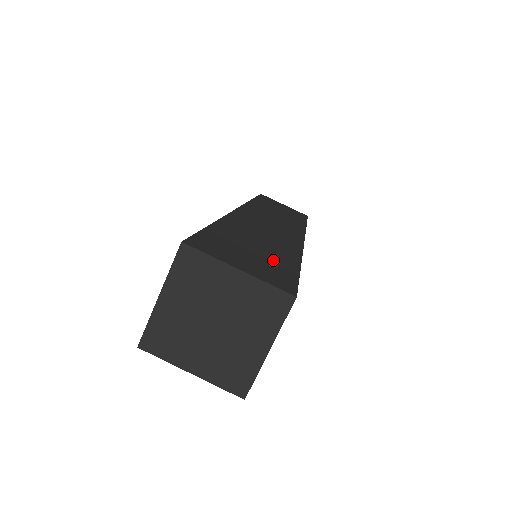
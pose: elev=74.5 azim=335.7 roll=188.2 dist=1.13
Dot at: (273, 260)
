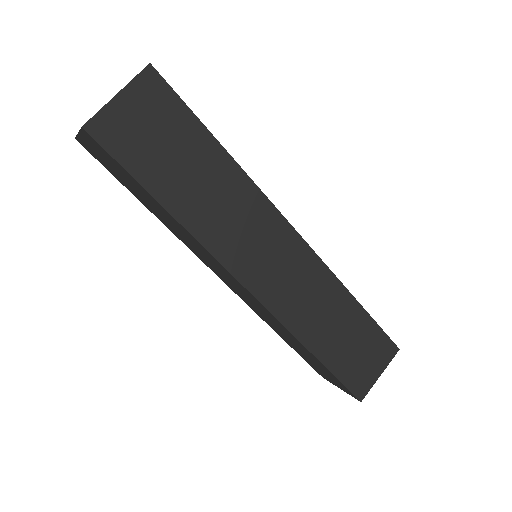
Dot at: occluded
